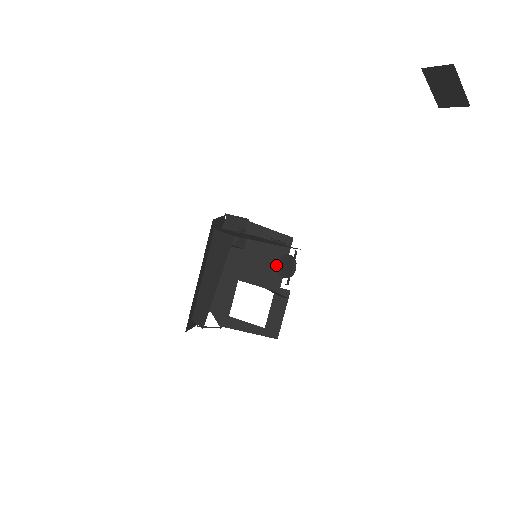
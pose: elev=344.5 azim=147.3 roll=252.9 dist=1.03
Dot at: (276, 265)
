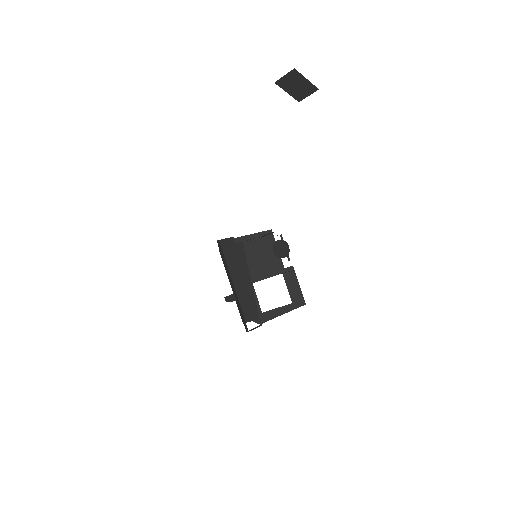
Dot at: (272, 255)
